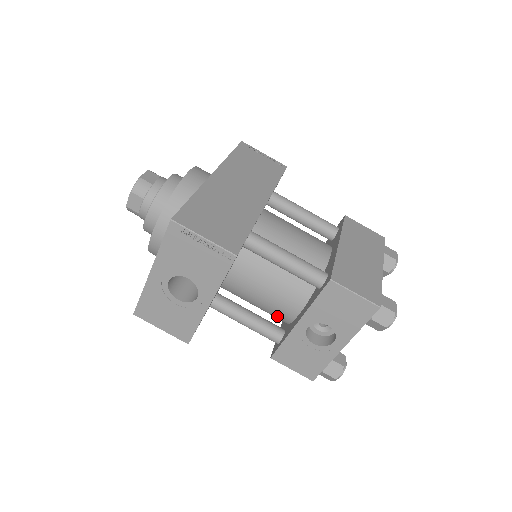
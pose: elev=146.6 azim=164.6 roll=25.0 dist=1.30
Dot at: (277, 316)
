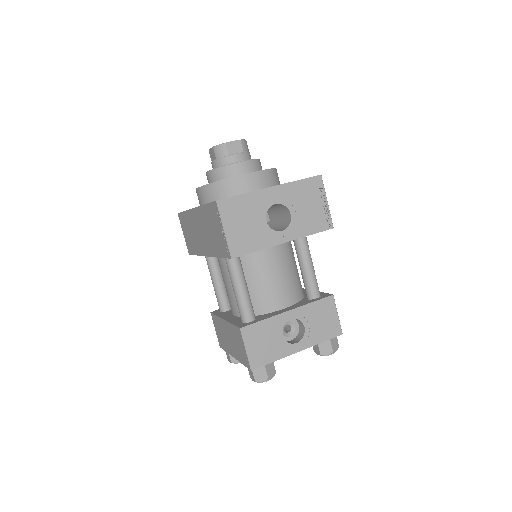
Dot at: (259, 302)
